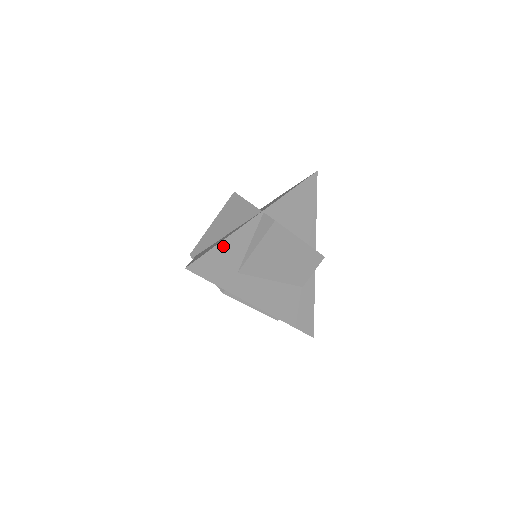
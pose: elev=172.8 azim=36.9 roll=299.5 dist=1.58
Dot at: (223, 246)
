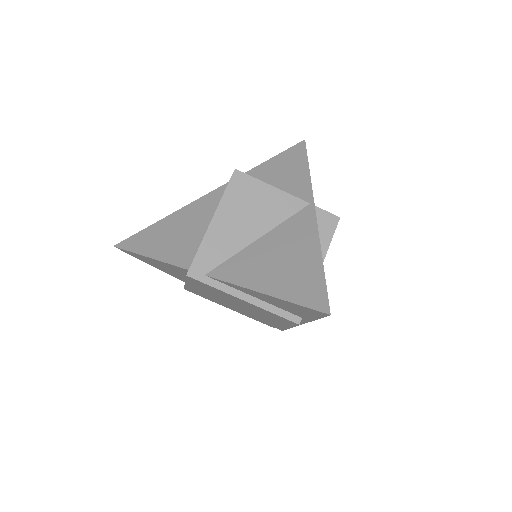
Dot at: occluded
